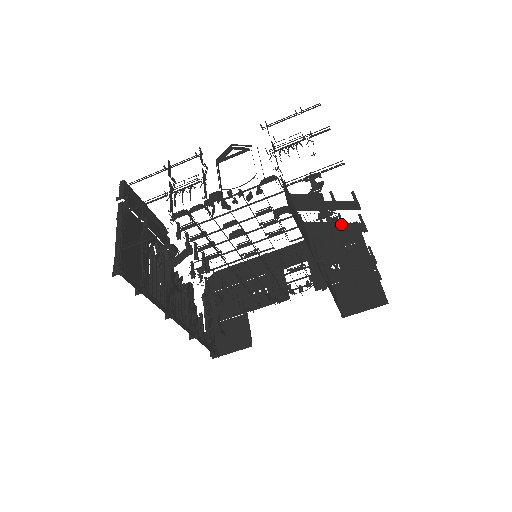
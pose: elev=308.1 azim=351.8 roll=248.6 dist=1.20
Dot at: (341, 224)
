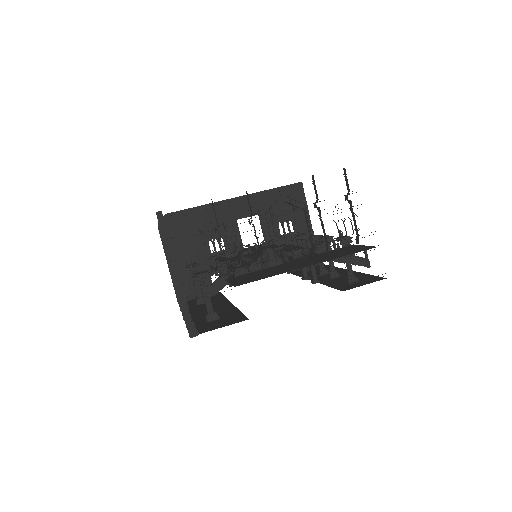
Dot at: occluded
